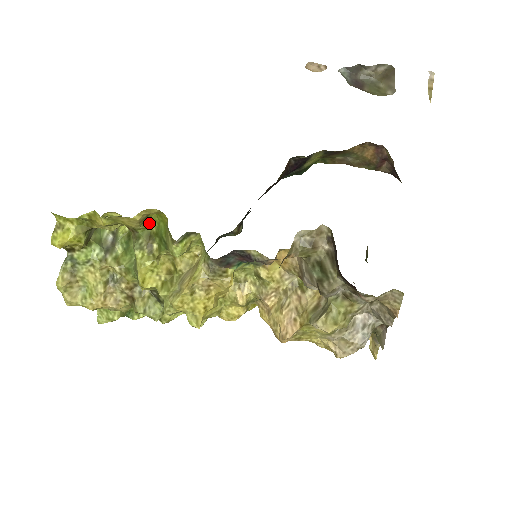
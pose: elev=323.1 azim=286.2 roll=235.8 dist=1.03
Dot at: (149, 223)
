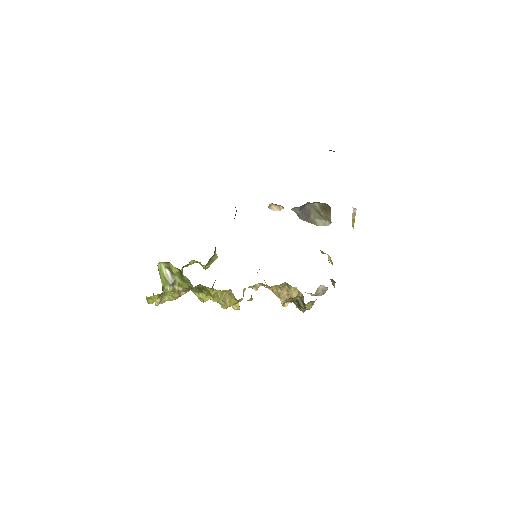
Dot at: (197, 286)
